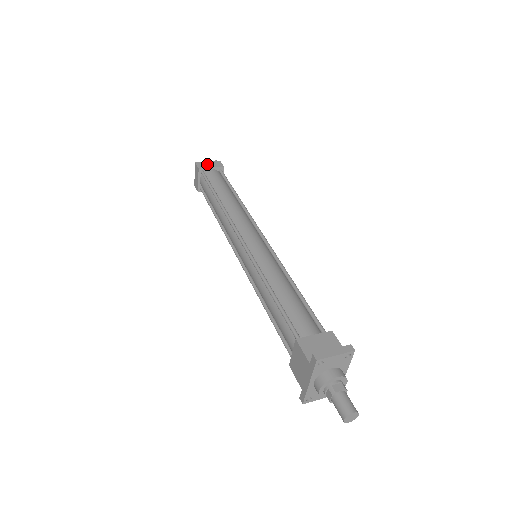
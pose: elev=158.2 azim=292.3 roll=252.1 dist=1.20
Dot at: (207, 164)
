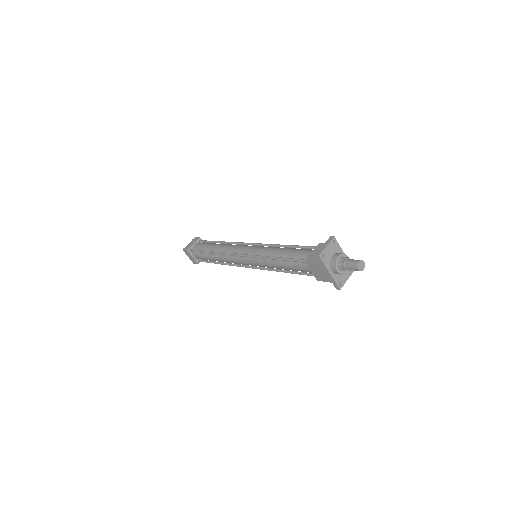
Dot at: (190, 245)
